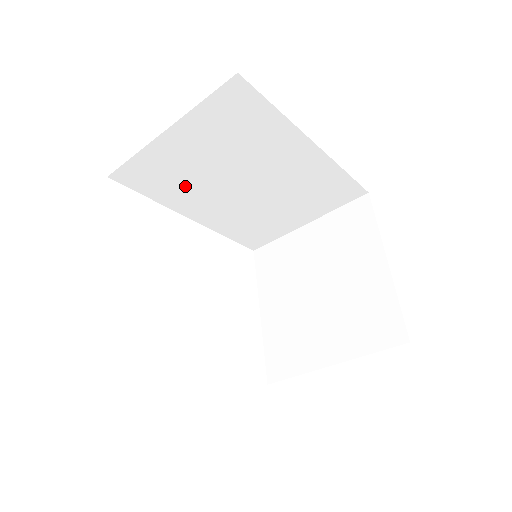
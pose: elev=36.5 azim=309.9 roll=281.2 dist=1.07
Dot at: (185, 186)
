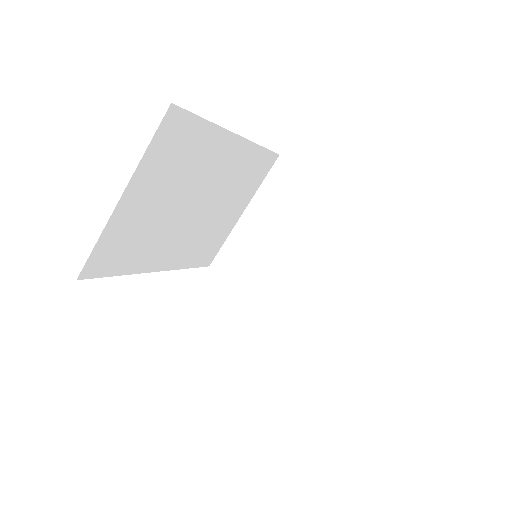
Dot at: (146, 242)
